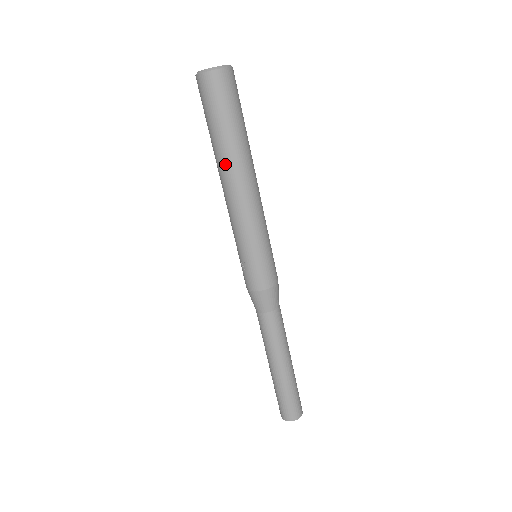
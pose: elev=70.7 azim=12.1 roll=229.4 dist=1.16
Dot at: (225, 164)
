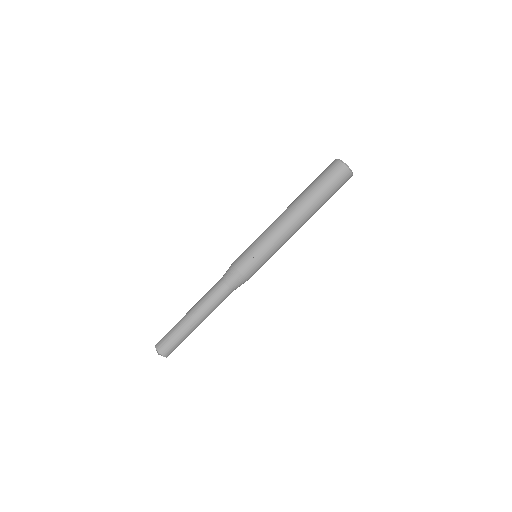
Dot at: (307, 209)
